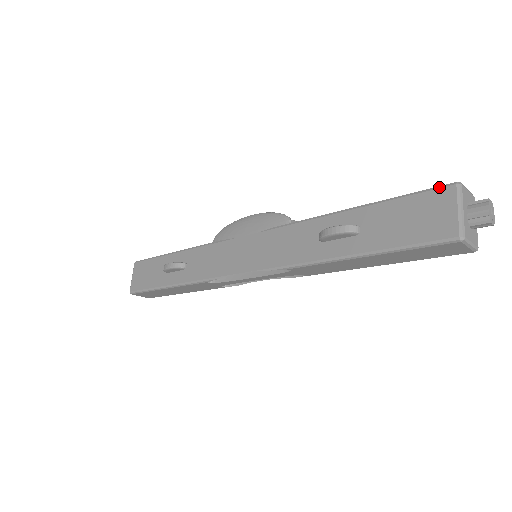
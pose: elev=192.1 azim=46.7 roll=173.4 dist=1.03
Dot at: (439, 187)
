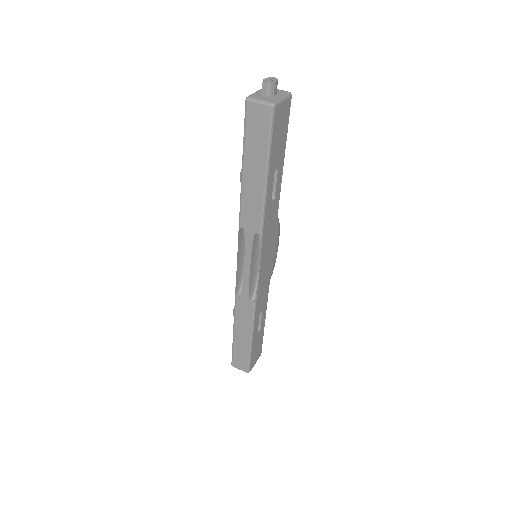
Dot at: occluded
